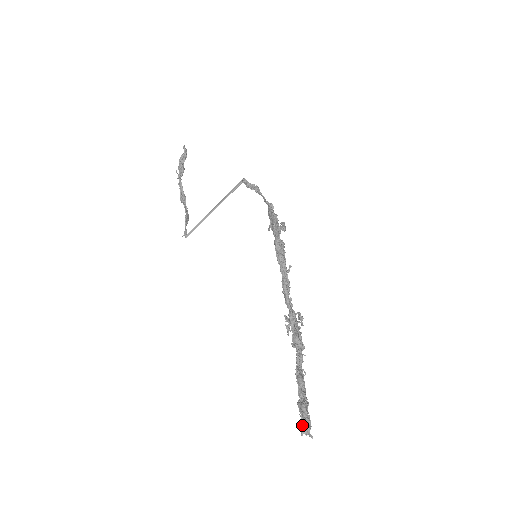
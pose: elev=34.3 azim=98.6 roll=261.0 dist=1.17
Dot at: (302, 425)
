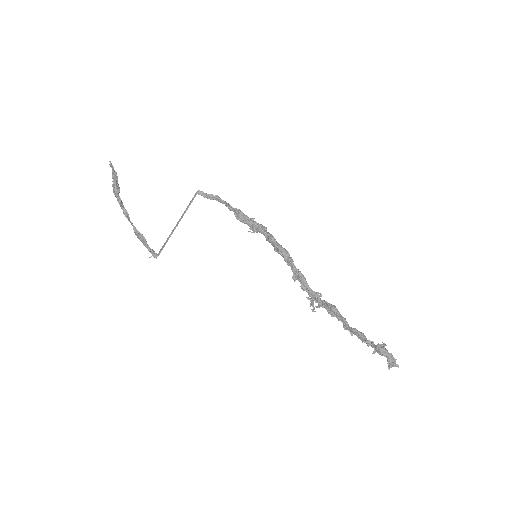
Dot at: (389, 361)
